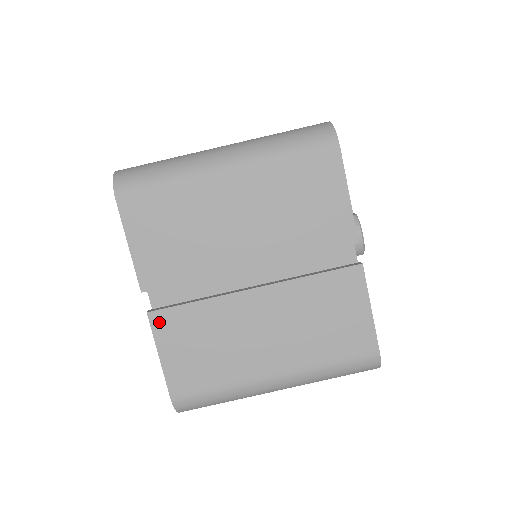
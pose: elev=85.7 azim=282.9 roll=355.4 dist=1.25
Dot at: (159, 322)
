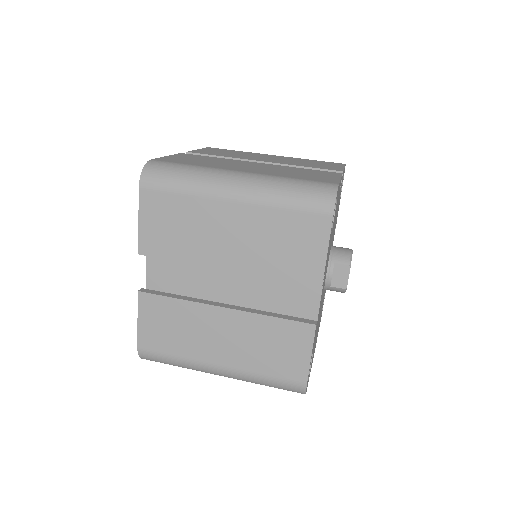
Dot at: (184, 155)
